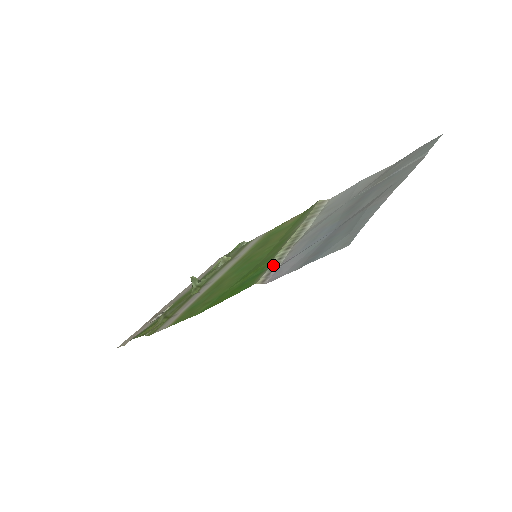
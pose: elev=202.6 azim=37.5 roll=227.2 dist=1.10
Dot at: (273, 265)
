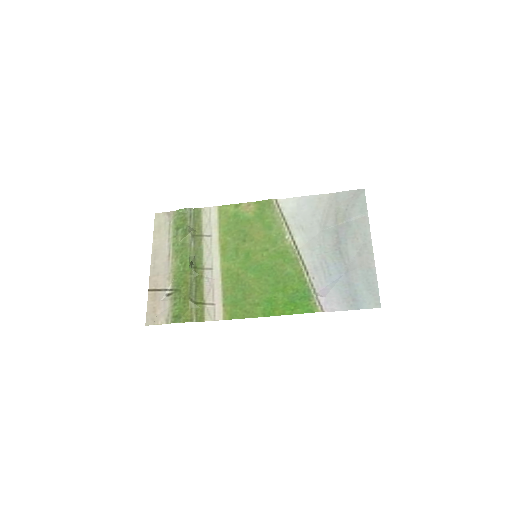
Dot at: (314, 293)
